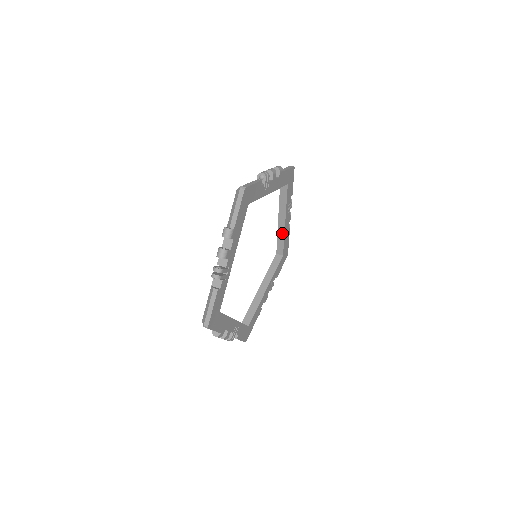
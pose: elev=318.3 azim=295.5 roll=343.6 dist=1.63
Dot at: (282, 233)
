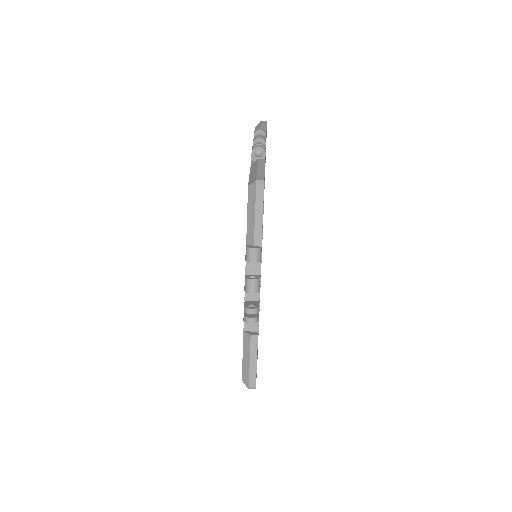
Dot at: occluded
